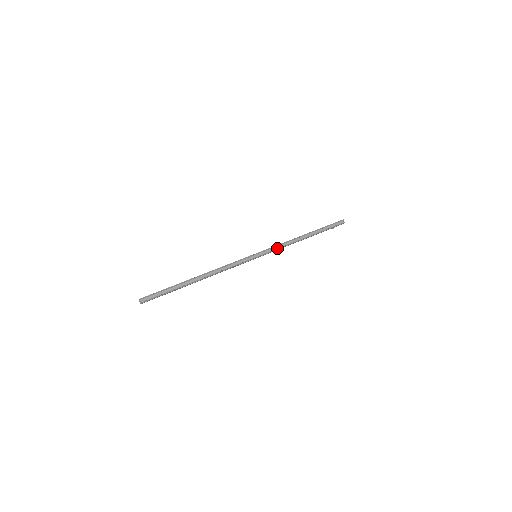
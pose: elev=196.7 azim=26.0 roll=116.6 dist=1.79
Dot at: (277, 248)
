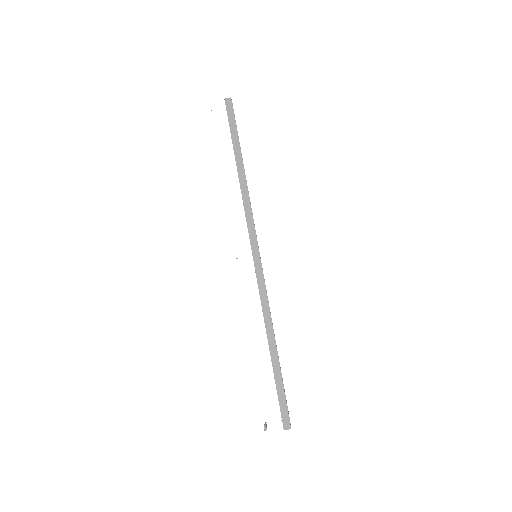
Dot at: (264, 290)
